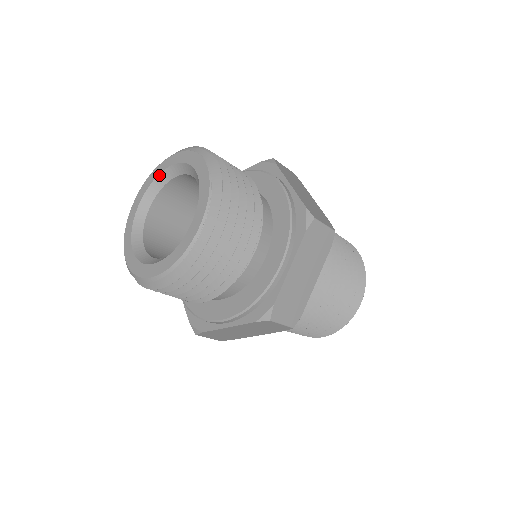
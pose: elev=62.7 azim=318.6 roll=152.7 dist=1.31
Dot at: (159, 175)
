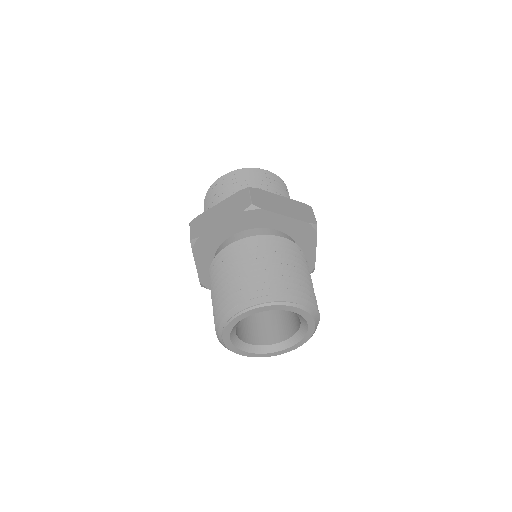
Dot at: occluded
